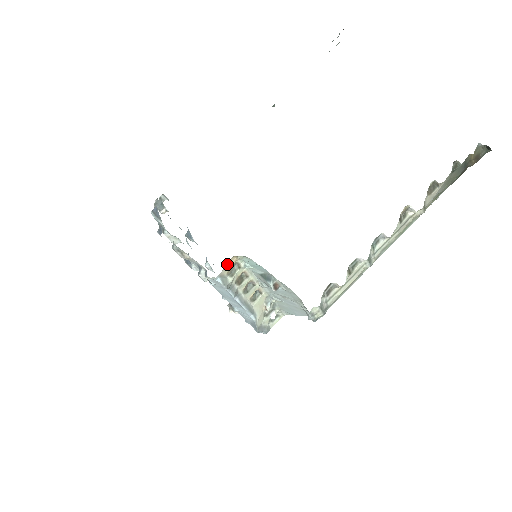
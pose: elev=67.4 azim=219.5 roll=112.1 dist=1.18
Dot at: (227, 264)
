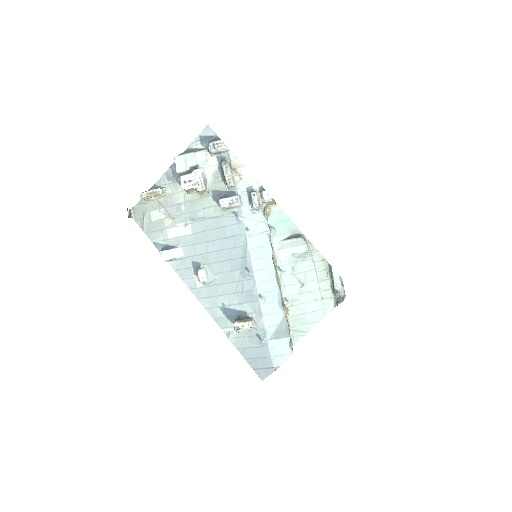
Dot at: occluded
